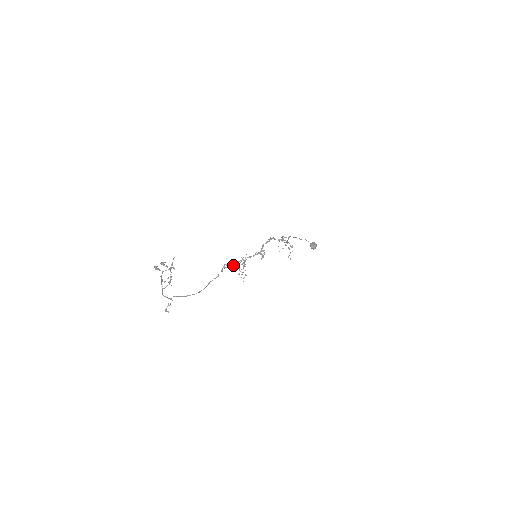
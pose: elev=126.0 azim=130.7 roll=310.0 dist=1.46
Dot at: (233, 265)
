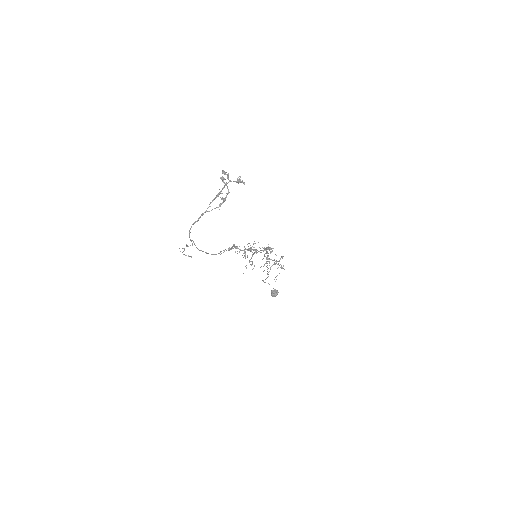
Dot at: occluded
